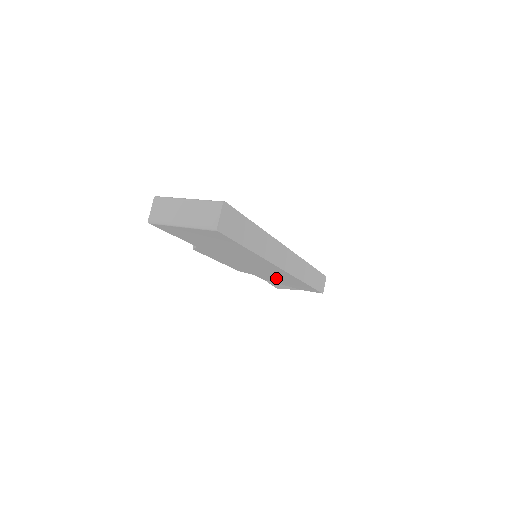
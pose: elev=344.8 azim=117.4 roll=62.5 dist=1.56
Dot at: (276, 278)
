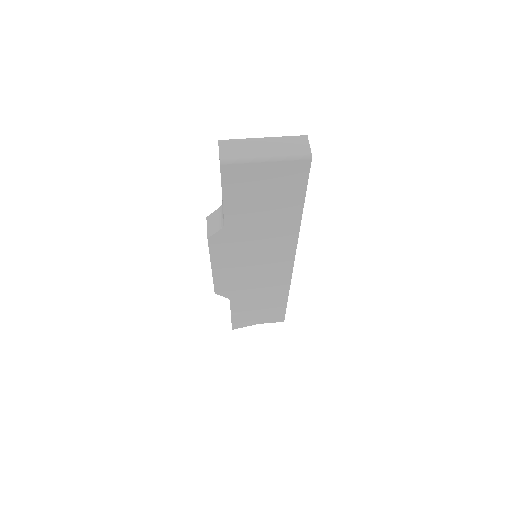
Dot at: (256, 296)
